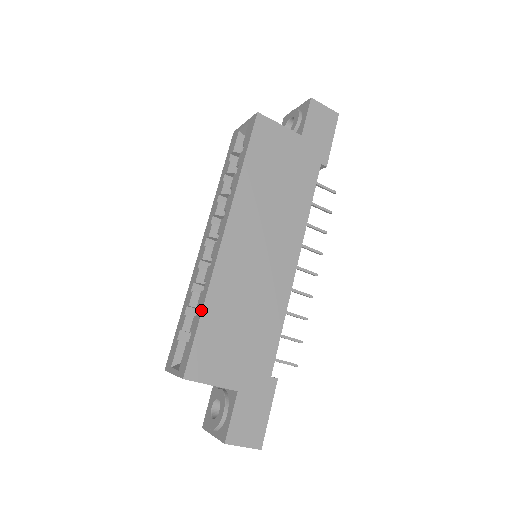
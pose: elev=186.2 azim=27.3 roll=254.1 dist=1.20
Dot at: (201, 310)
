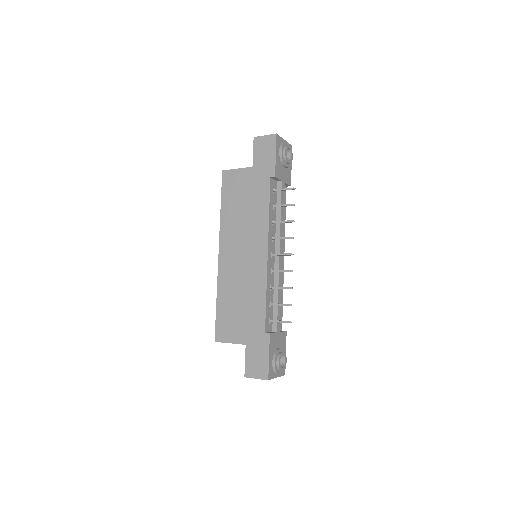
Dot at: (217, 301)
